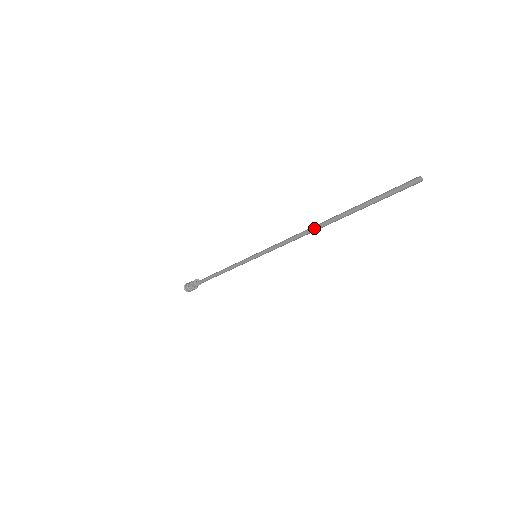
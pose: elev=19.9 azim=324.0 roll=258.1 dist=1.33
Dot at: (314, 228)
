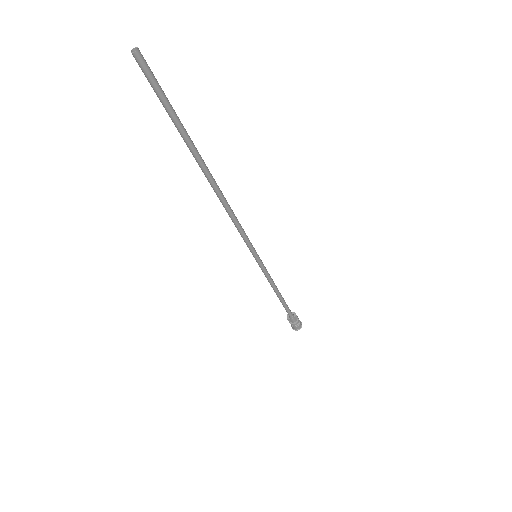
Dot at: occluded
